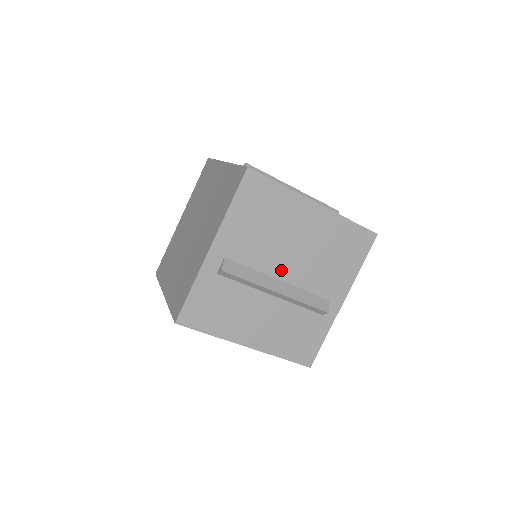
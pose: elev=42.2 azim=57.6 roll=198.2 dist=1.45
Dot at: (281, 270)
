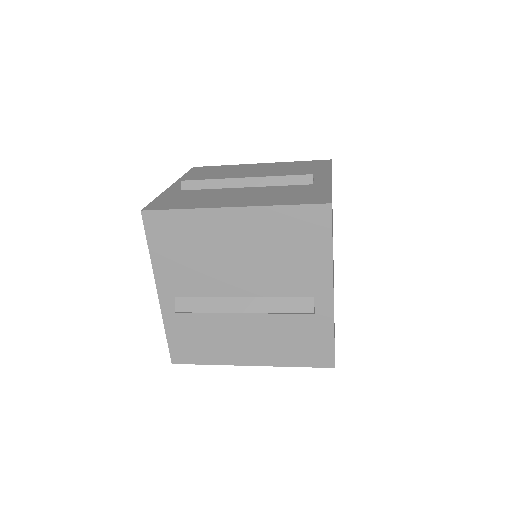
Dot at: (237, 287)
